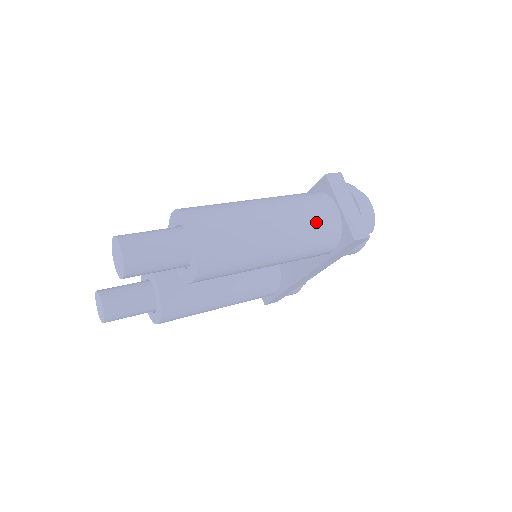
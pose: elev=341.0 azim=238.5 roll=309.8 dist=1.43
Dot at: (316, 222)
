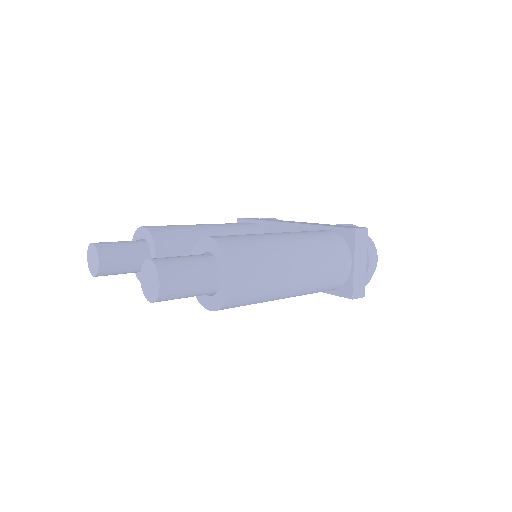
Dot at: (330, 276)
